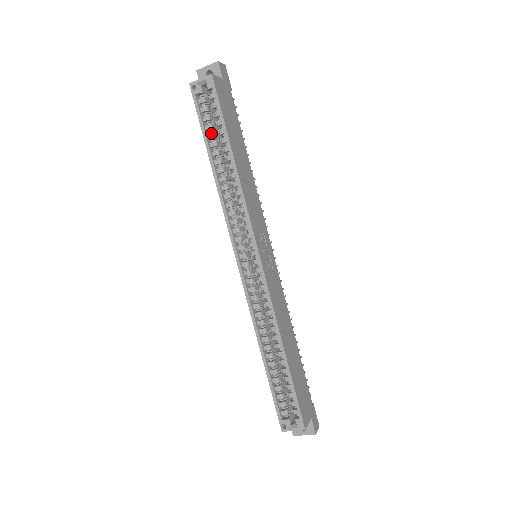
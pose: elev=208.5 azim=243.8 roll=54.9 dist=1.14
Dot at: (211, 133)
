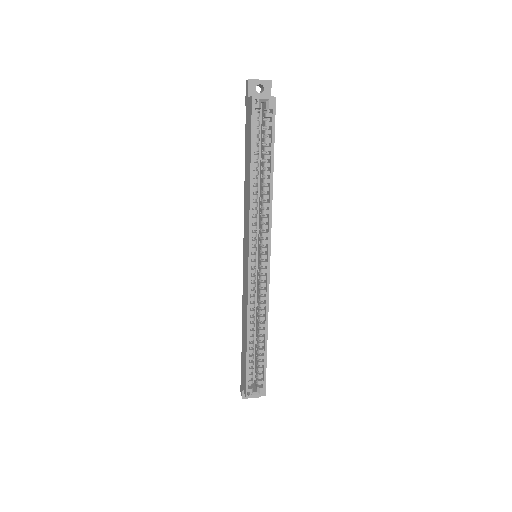
Dot at: (258, 147)
